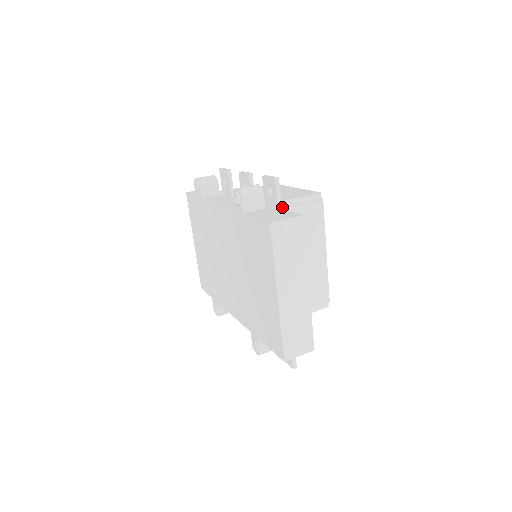
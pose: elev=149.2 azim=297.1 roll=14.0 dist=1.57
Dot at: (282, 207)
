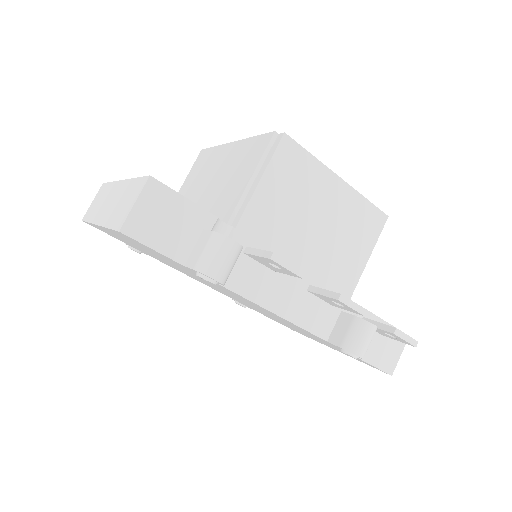
Dot at: occluded
